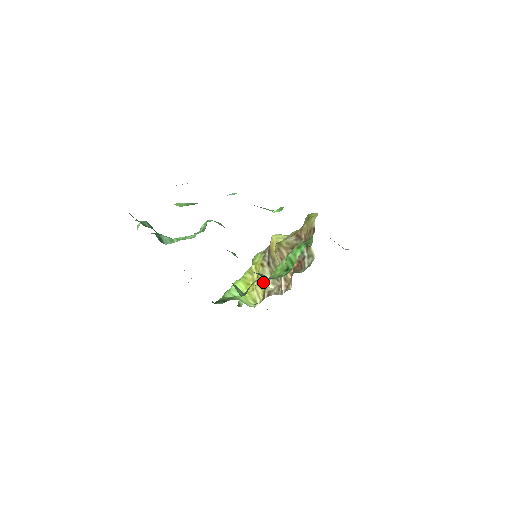
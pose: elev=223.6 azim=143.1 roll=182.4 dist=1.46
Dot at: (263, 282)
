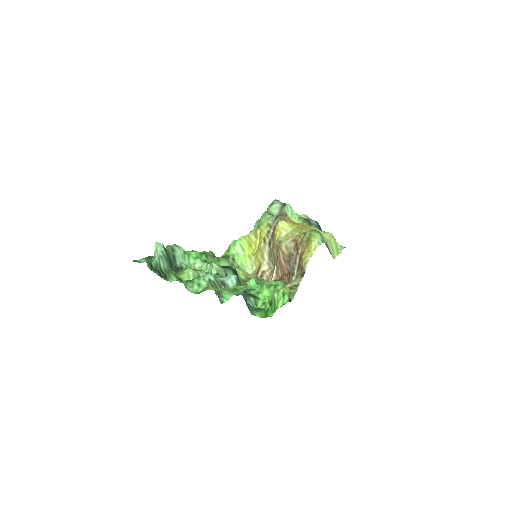
Dot at: (261, 258)
